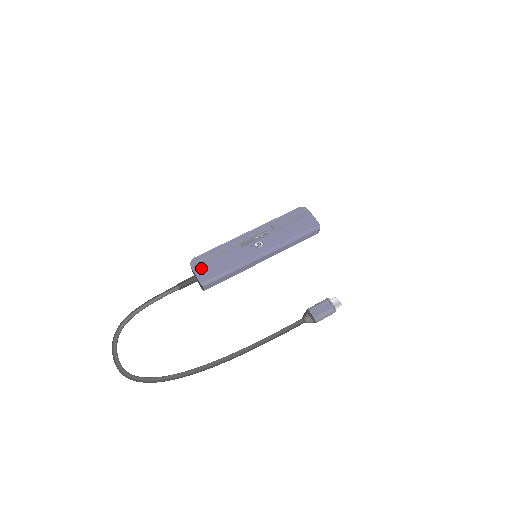
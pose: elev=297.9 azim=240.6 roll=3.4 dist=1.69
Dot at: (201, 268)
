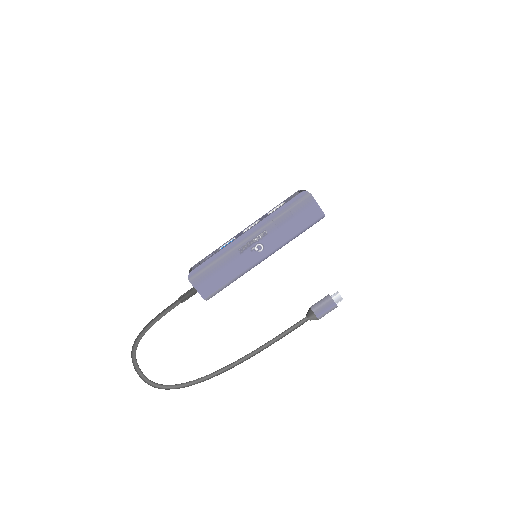
Dot at: (201, 283)
